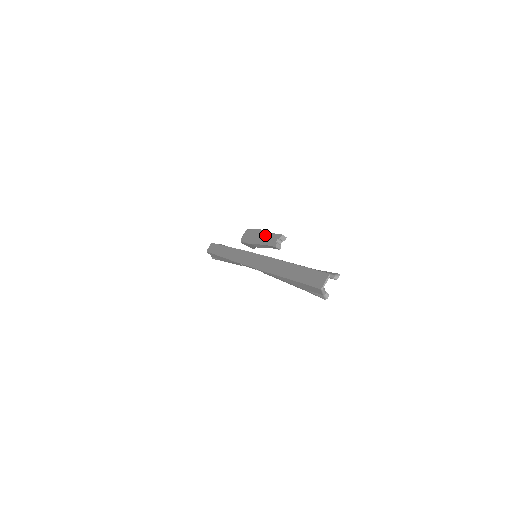
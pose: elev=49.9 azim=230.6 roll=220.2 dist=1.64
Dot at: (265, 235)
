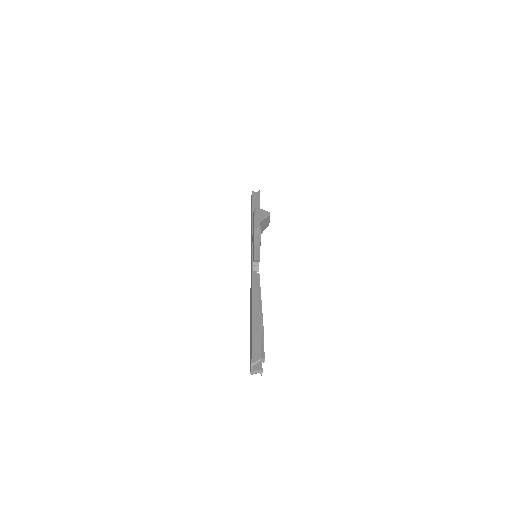
Dot at: (253, 241)
